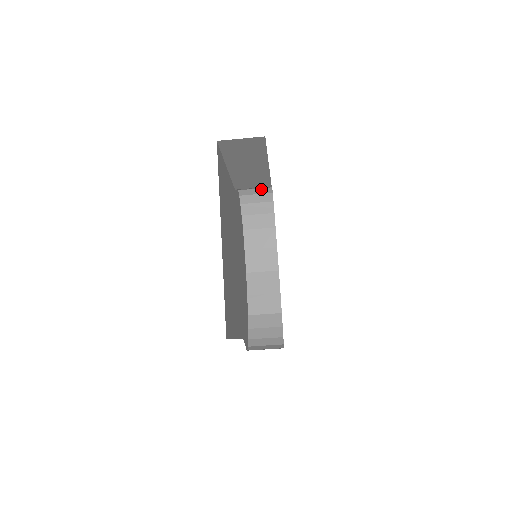
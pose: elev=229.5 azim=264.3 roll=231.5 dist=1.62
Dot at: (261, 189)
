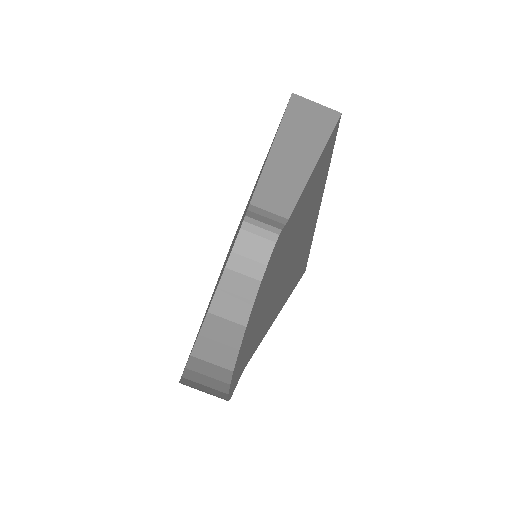
Dot at: (267, 231)
